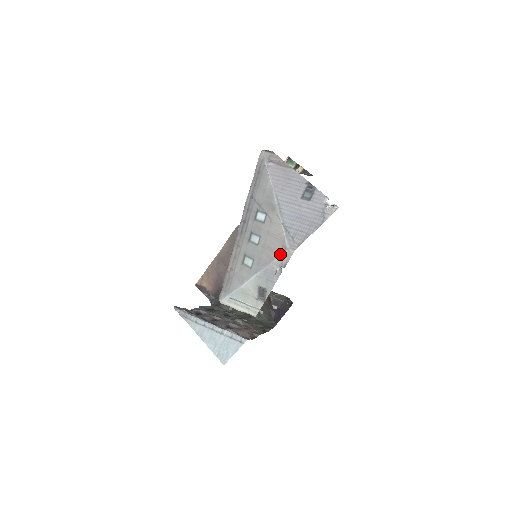
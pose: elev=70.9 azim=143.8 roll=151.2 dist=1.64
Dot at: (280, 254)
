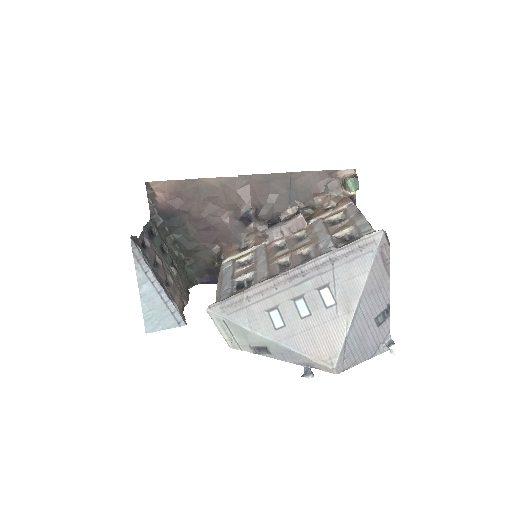
Dot at: (322, 362)
